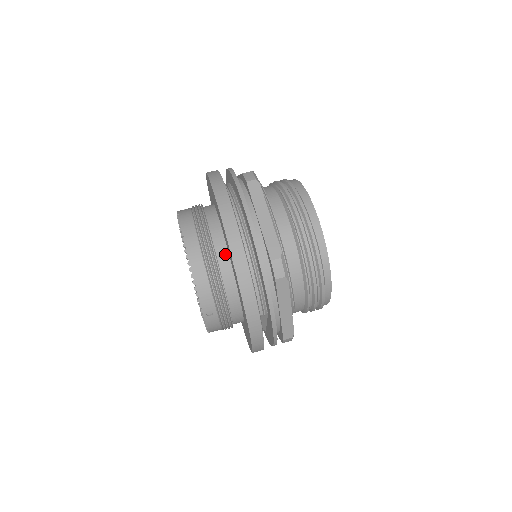
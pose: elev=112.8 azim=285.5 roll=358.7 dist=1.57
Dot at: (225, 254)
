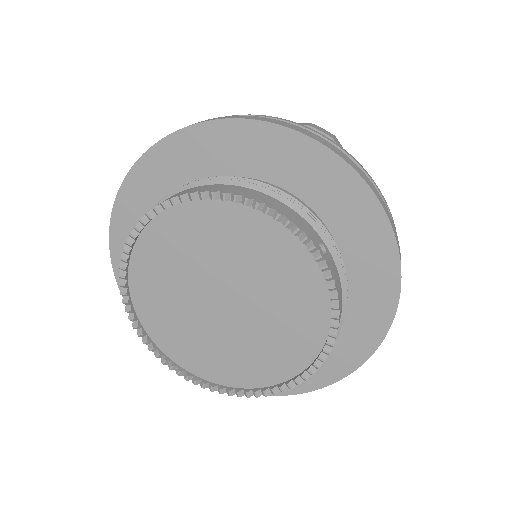
Dot at: occluded
